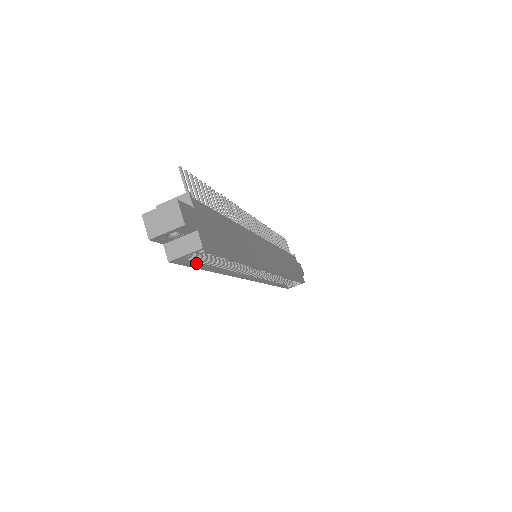
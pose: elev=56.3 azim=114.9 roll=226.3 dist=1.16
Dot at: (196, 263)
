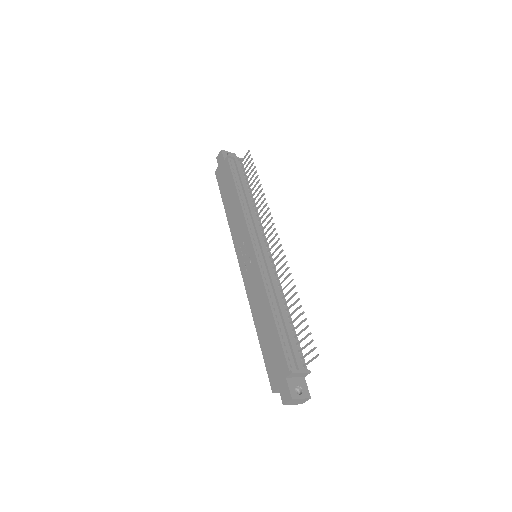
Dot at: (267, 360)
